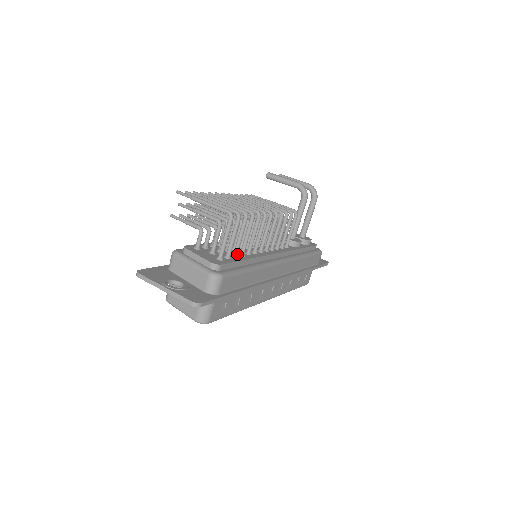
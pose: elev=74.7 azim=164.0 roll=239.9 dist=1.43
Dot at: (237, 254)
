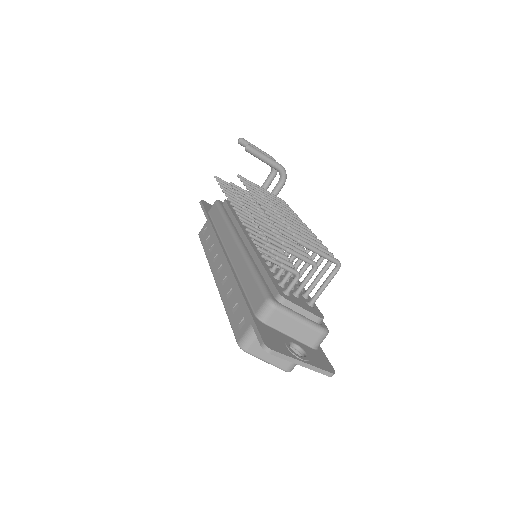
Dot at: occluded
